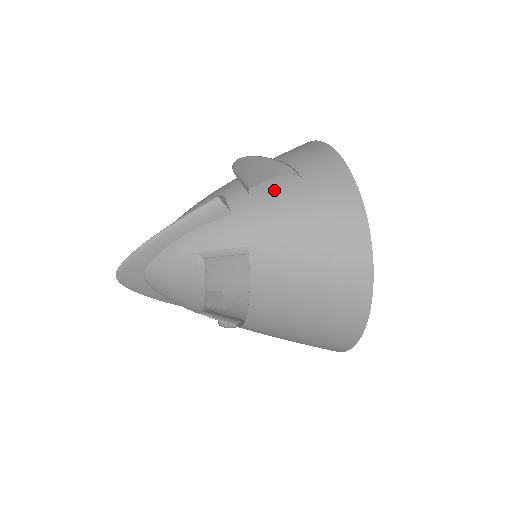
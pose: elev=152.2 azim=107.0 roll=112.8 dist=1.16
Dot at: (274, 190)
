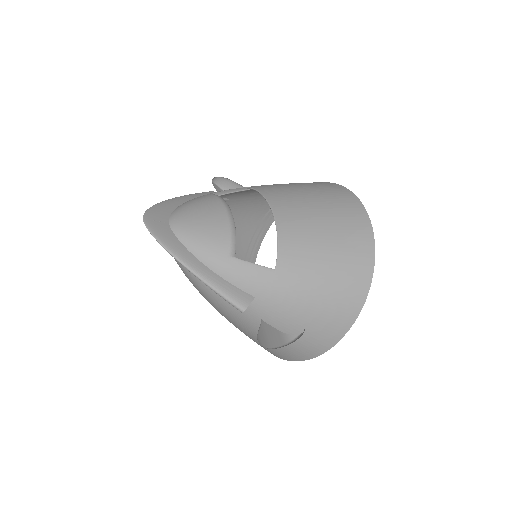
Dot at: (242, 201)
